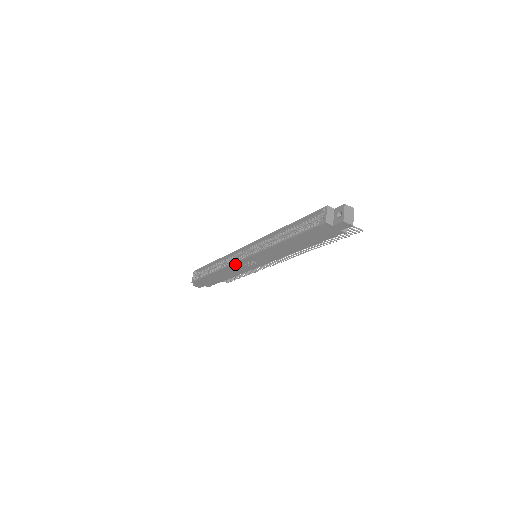
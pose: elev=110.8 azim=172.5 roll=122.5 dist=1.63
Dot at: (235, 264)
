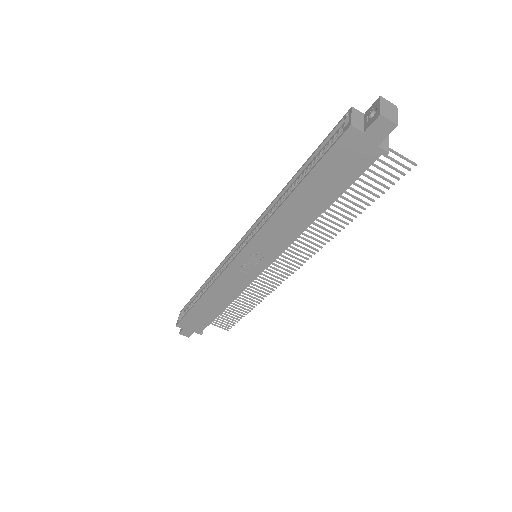
Dot at: (226, 271)
